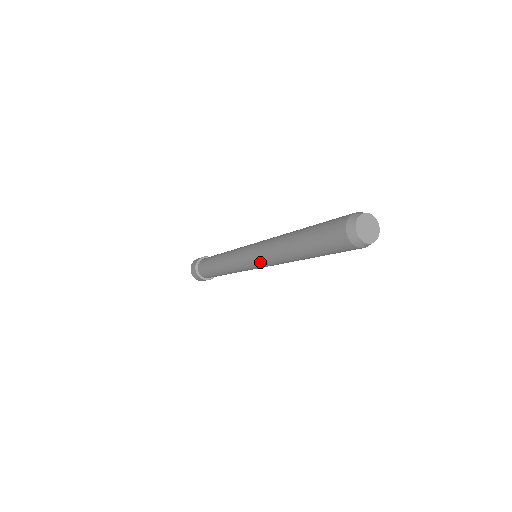
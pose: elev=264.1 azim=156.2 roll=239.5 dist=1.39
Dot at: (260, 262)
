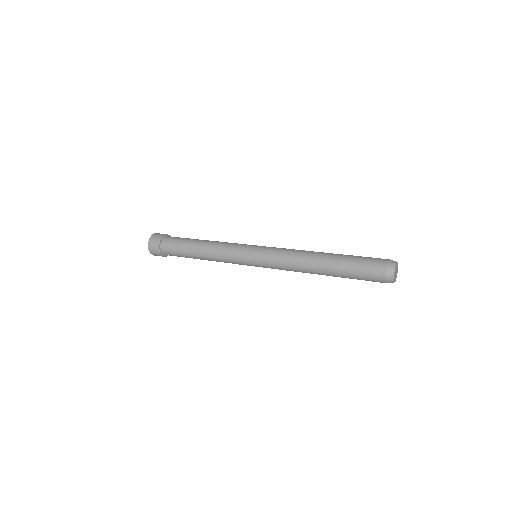
Dot at: (271, 254)
